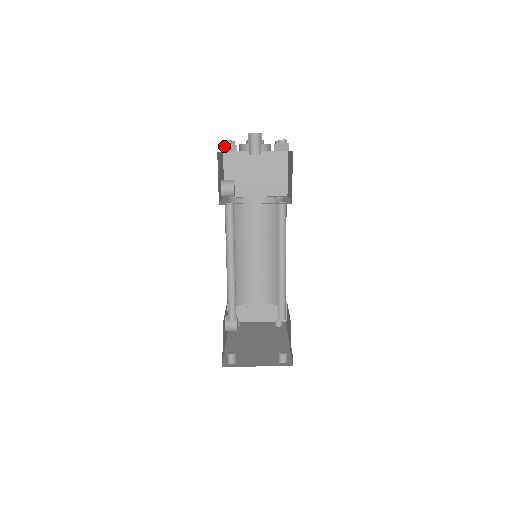
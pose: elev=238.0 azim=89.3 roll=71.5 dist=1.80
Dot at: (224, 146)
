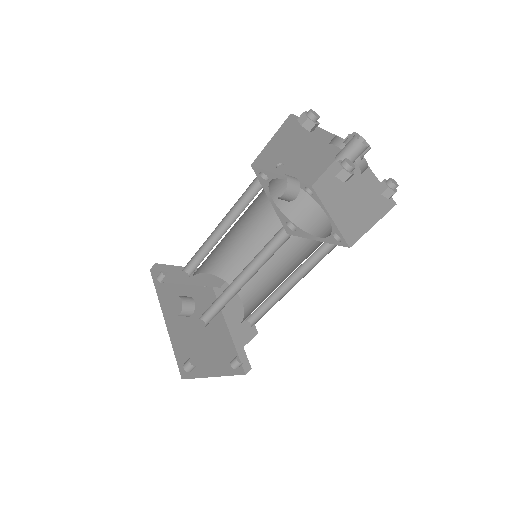
Dot at: (346, 174)
